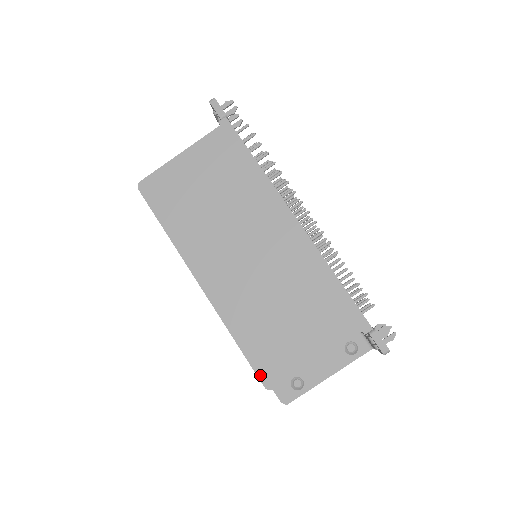
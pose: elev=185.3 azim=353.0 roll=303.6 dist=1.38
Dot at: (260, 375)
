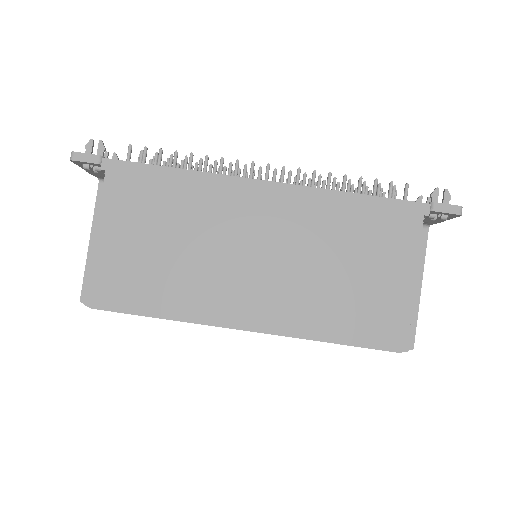
Dot at: (383, 347)
